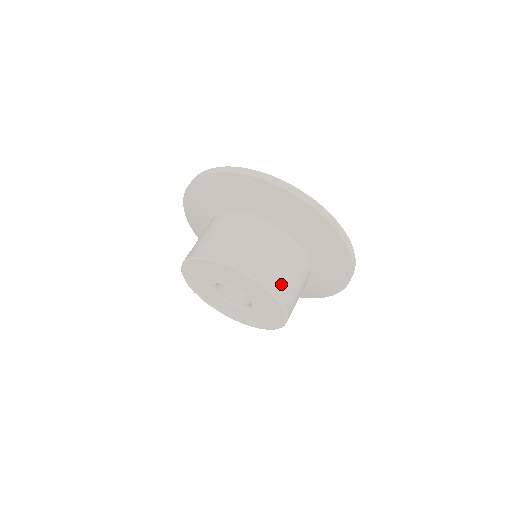
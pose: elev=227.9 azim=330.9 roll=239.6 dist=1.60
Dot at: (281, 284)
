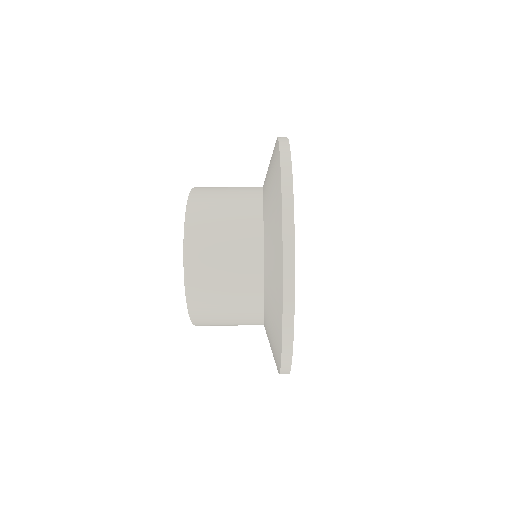
Dot at: (207, 319)
